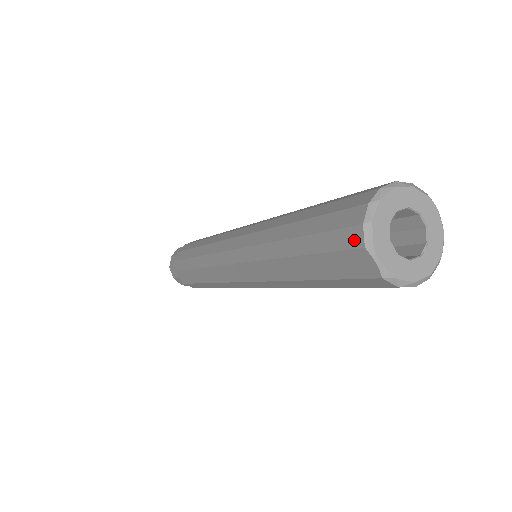
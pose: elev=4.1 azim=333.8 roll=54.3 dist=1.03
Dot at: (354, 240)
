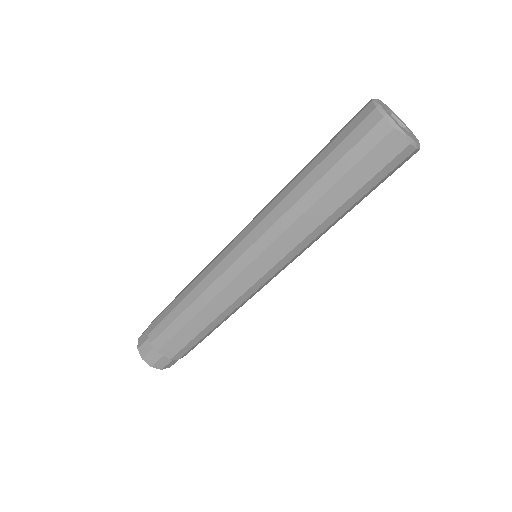
Dot at: (382, 131)
